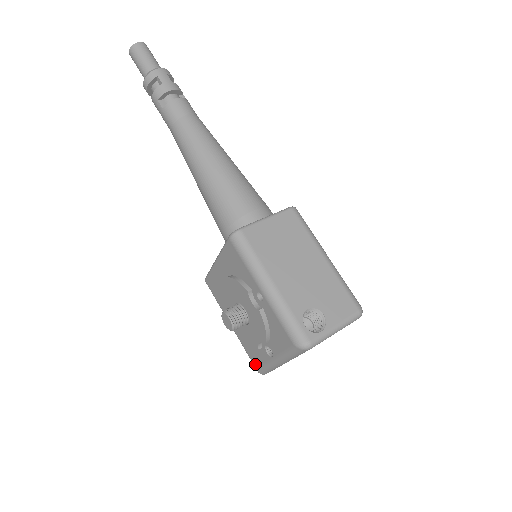
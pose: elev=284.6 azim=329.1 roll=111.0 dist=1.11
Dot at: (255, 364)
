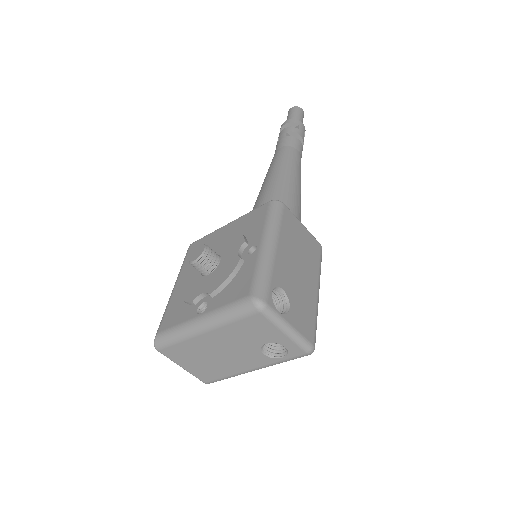
Dot at: (163, 326)
